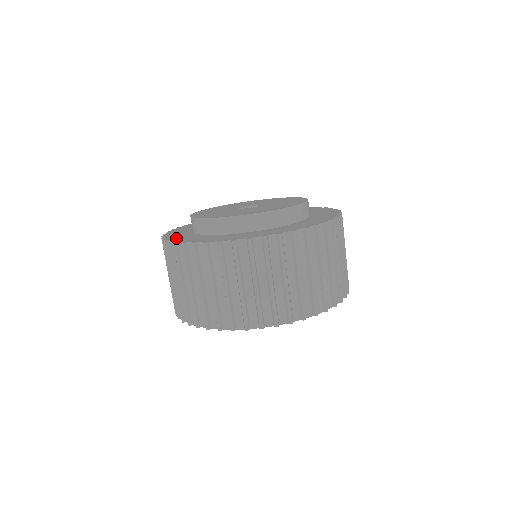
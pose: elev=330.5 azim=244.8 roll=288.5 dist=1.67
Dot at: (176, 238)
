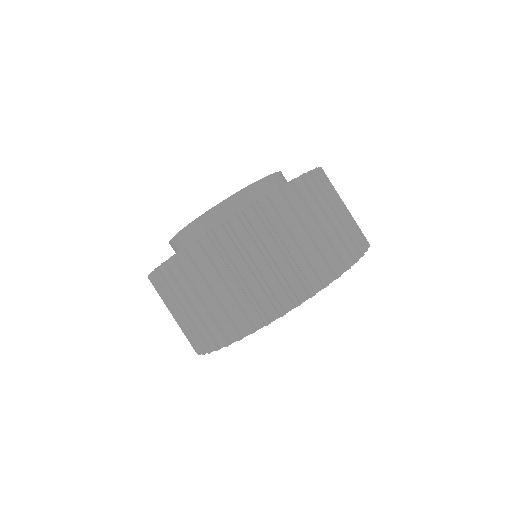
Dot at: occluded
